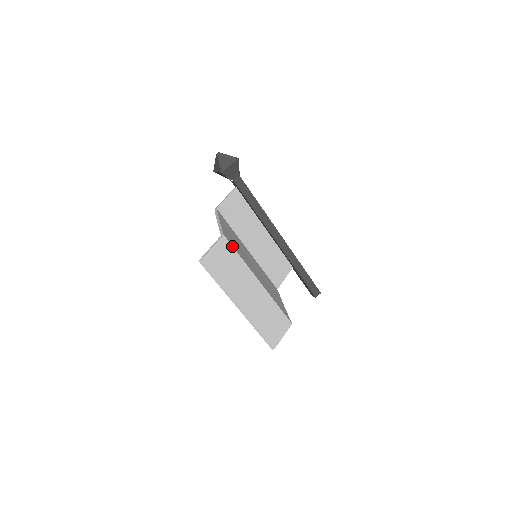
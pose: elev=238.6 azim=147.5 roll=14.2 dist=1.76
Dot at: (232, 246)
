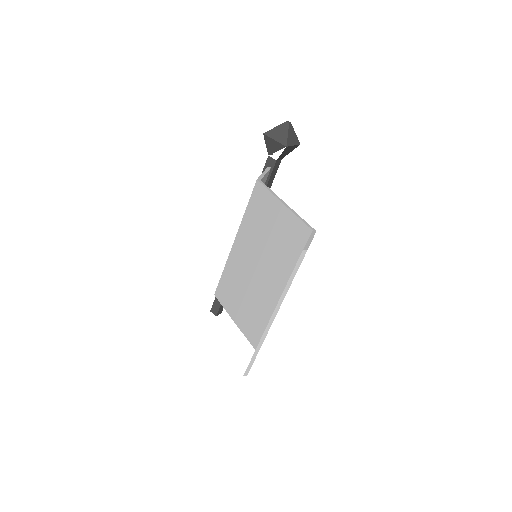
Dot at: occluded
